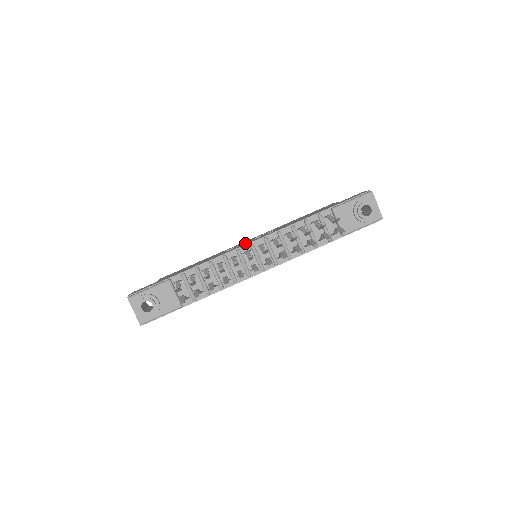
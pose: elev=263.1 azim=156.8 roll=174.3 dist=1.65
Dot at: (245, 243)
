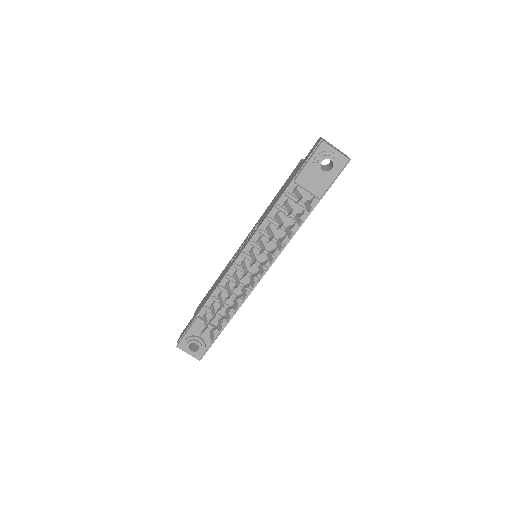
Dot at: occluded
